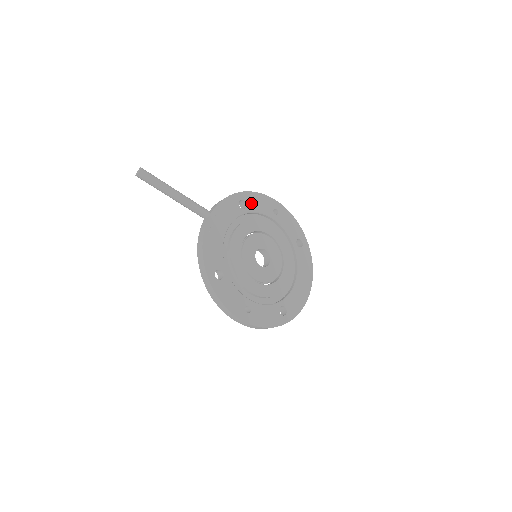
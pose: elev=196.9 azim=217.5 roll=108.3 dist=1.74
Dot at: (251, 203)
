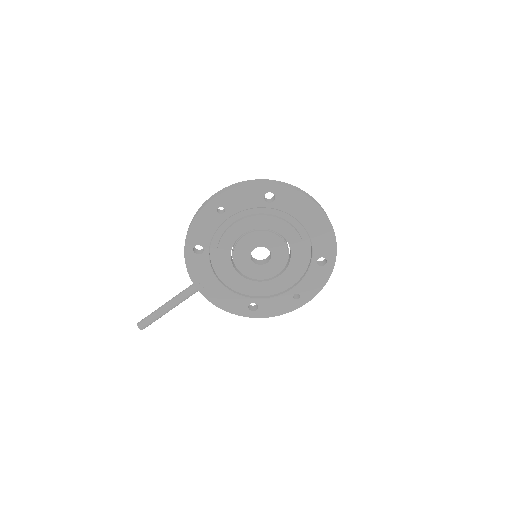
Dot at: (200, 238)
